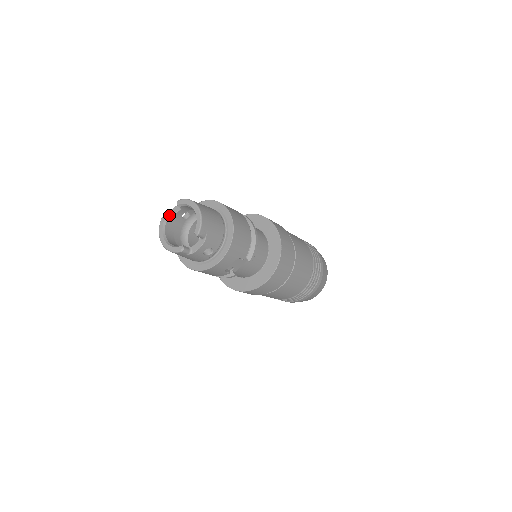
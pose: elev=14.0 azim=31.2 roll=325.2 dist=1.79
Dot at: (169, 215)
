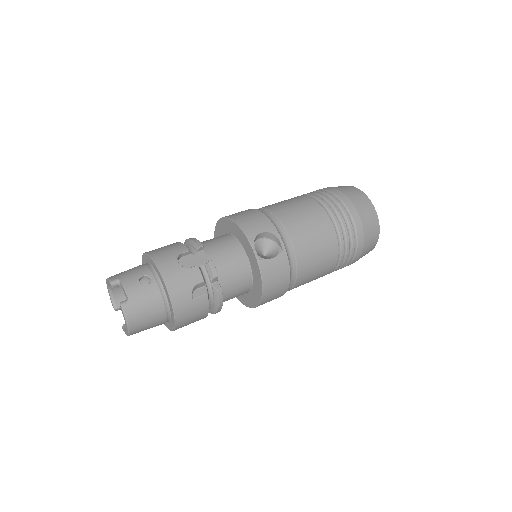
Dot at: (120, 283)
